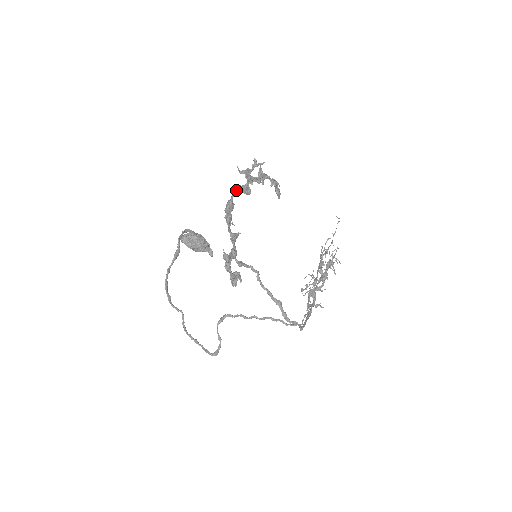
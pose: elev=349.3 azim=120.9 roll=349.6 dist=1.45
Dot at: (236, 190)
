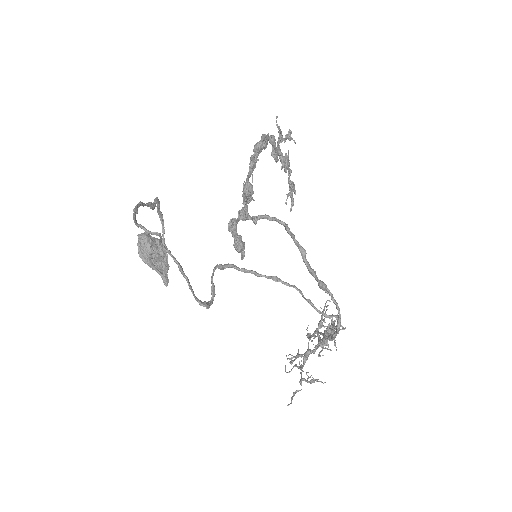
Dot at: (271, 135)
